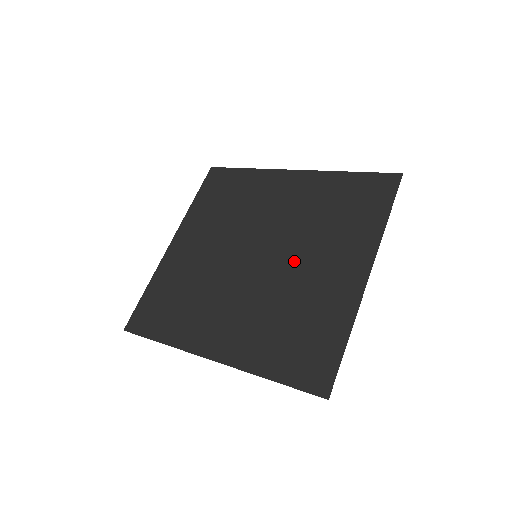
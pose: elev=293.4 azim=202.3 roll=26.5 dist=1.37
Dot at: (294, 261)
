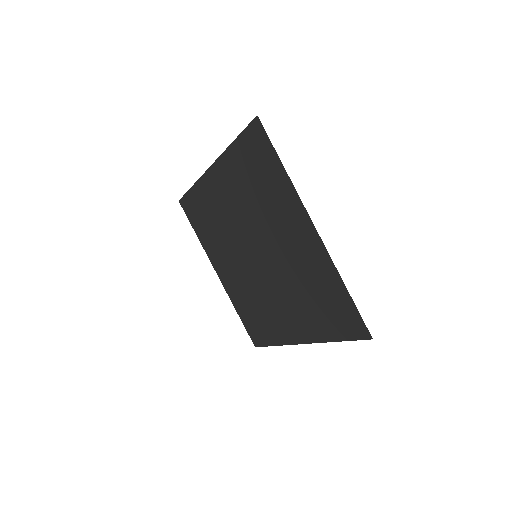
Dot at: (274, 246)
